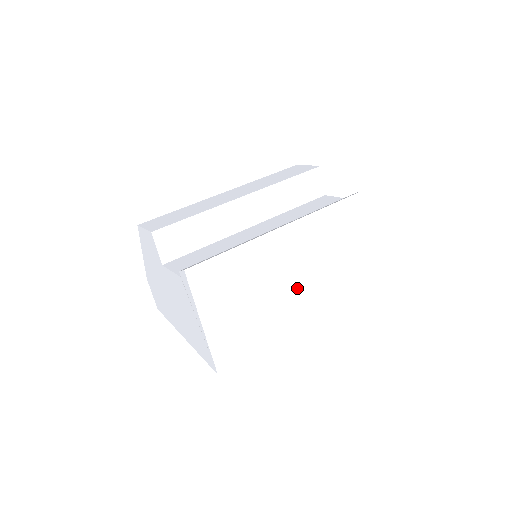
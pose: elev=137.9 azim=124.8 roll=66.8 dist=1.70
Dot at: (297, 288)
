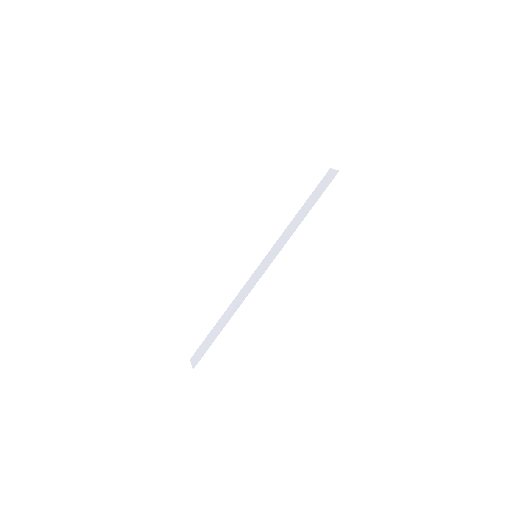
Dot at: (308, 296)
